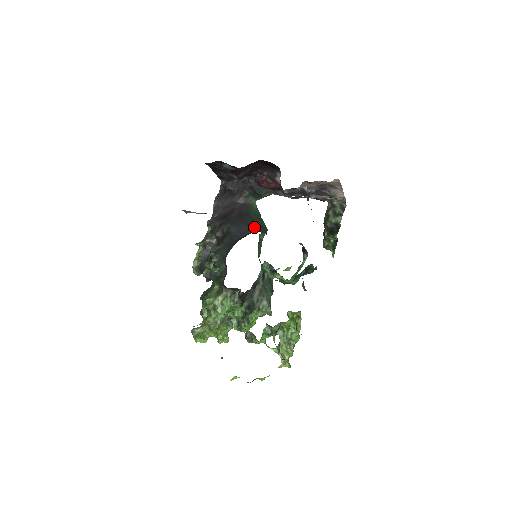
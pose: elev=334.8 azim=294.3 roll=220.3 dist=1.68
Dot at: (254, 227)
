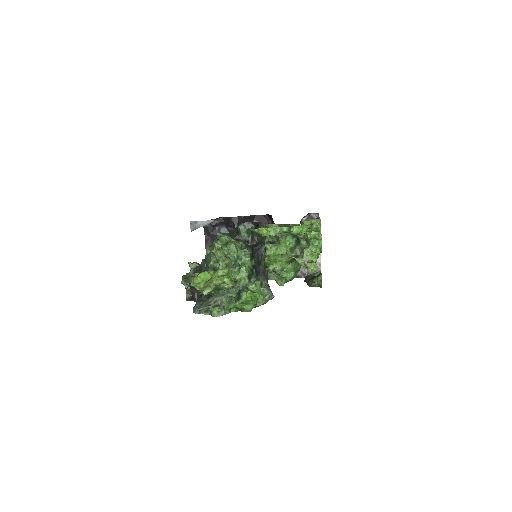
Dot at: occluded
